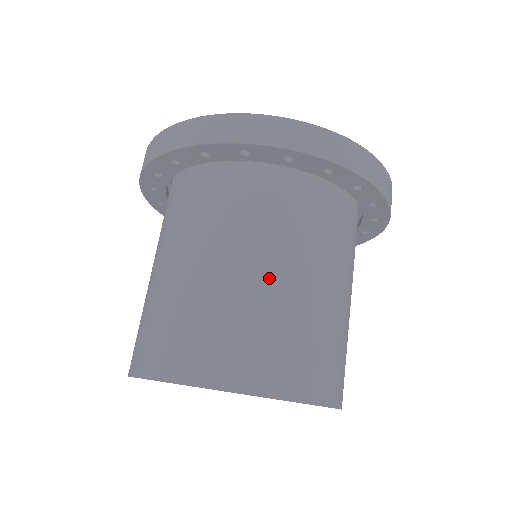
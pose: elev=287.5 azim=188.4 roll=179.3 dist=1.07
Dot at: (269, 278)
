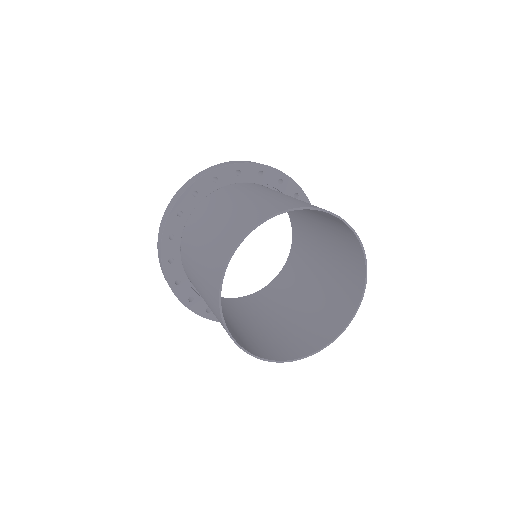
Dot at: (264, 195)
